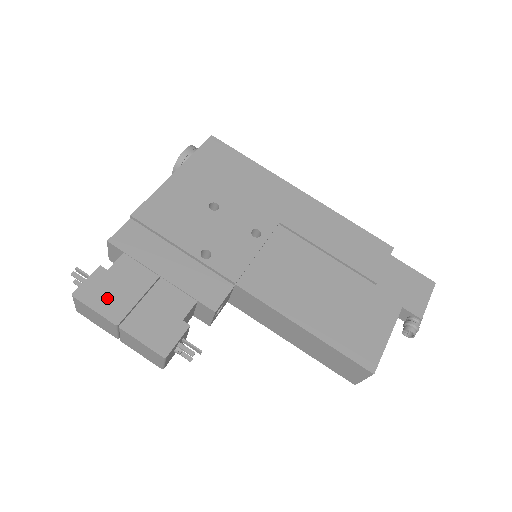
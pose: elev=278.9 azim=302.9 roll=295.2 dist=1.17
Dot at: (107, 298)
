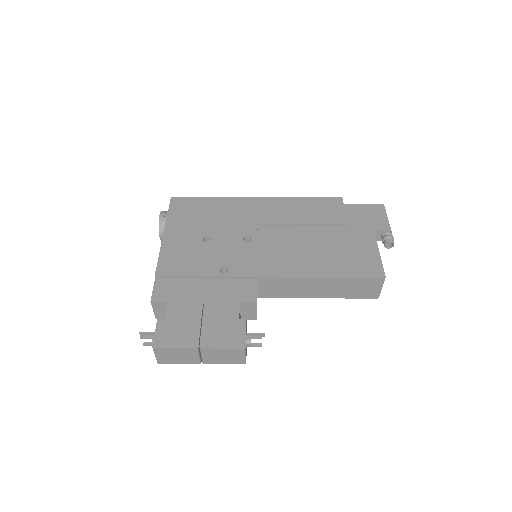
Dot at: (178, 336)
